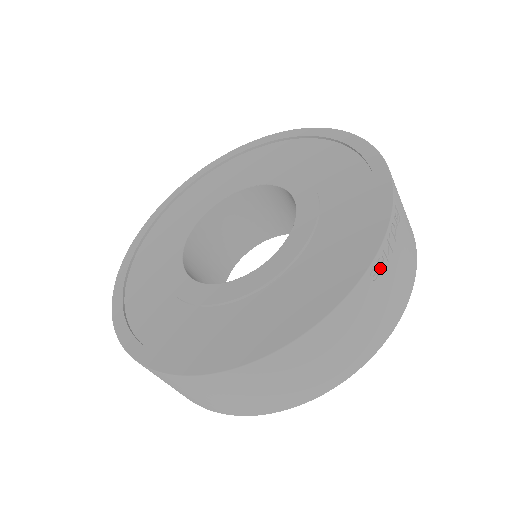
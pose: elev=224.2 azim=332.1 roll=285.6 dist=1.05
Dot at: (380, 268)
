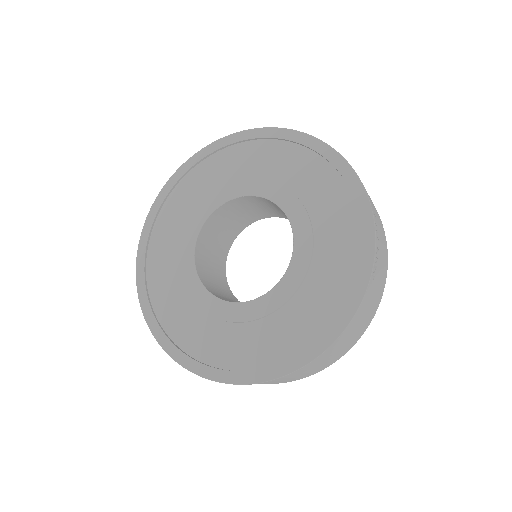
Dot at: (375, 268)
